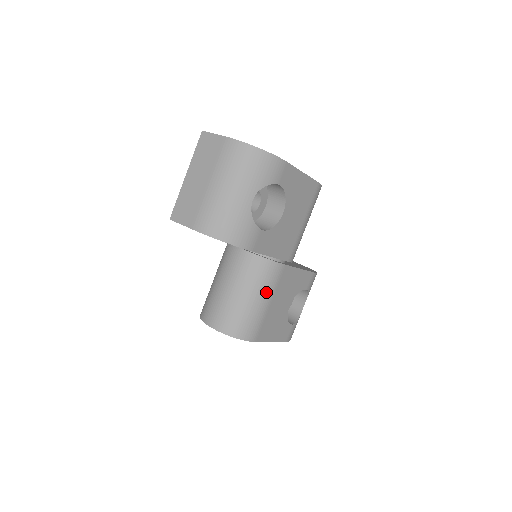
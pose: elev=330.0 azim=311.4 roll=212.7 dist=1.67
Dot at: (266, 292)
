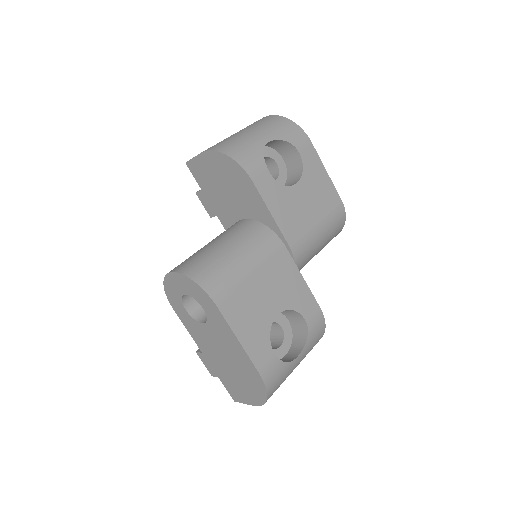
Dot at: (253, 255)
